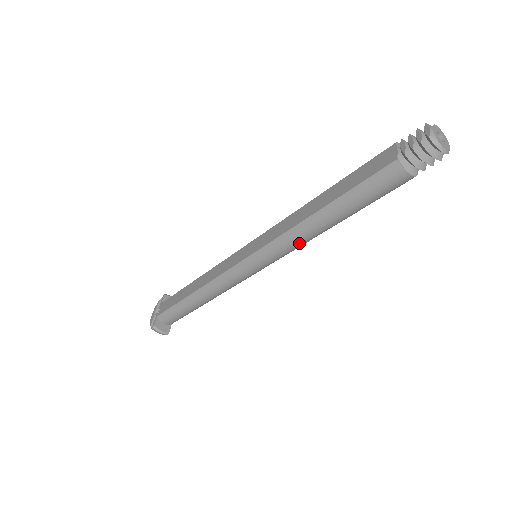
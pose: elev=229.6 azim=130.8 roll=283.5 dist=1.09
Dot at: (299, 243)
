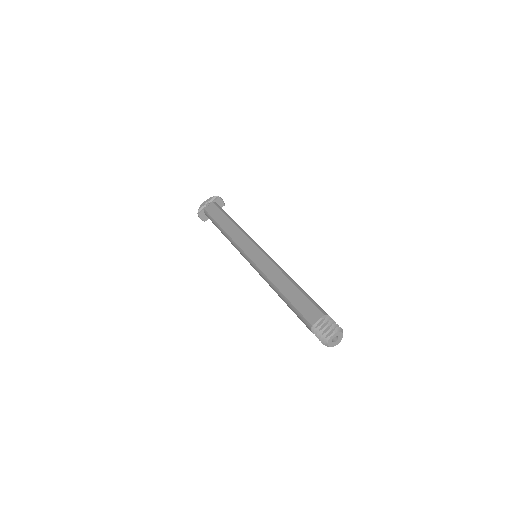
Dot at: occluded
